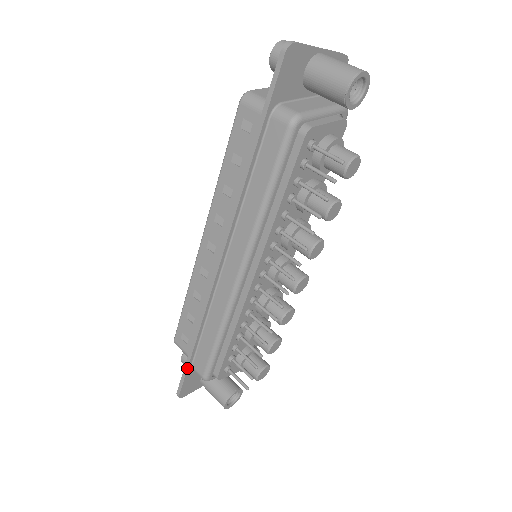
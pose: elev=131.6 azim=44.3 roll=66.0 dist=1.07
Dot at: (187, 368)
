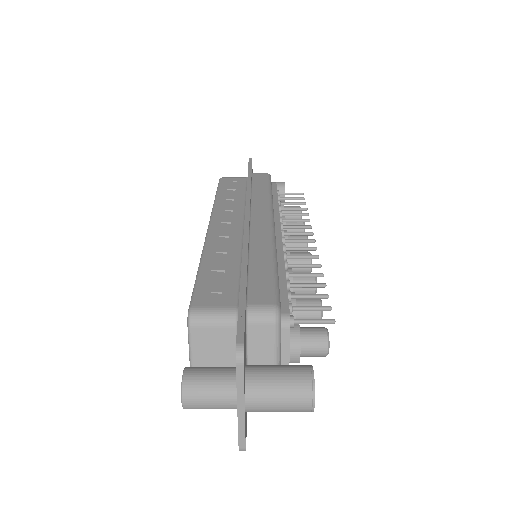
Dot at: (245, 299)
